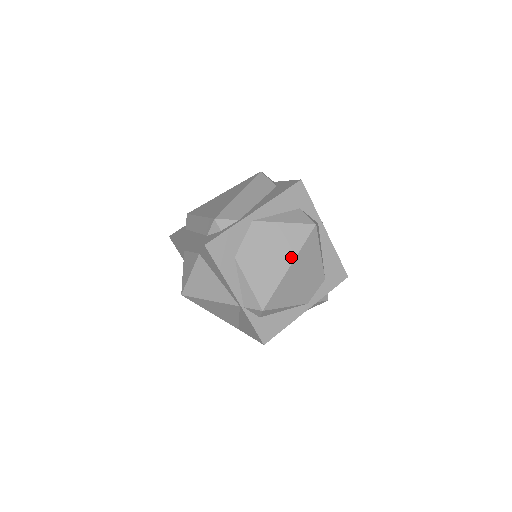
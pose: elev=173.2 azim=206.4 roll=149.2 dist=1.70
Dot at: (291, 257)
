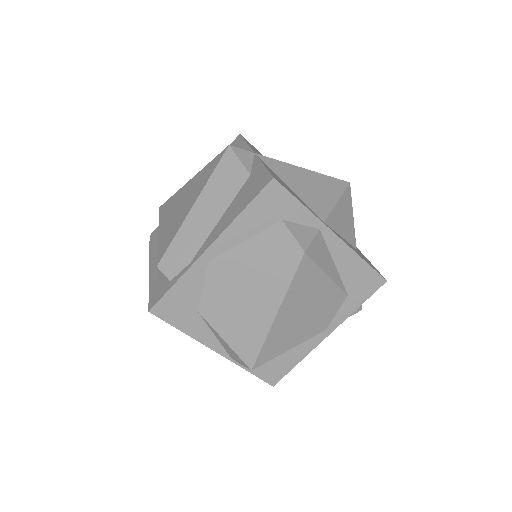
Dot at: (275, 303)
